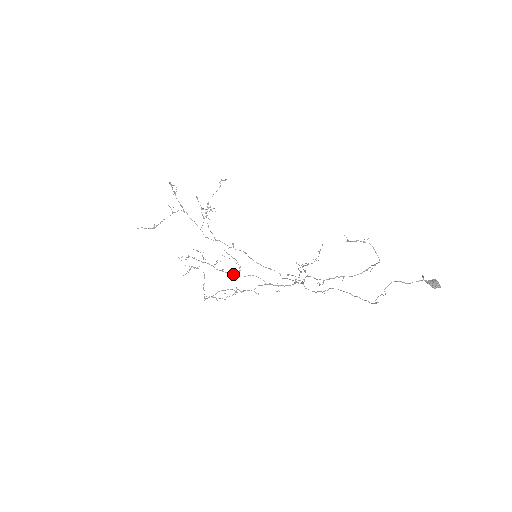
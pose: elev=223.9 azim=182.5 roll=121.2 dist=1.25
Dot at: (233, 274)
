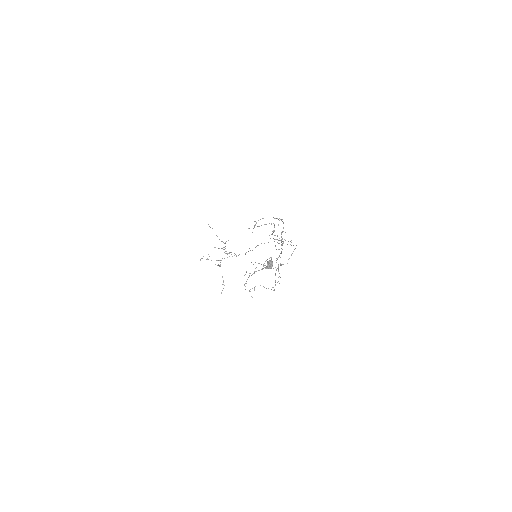
Dot at: occluded
